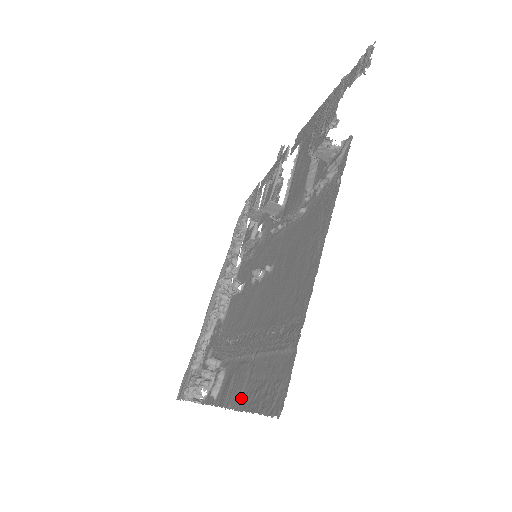
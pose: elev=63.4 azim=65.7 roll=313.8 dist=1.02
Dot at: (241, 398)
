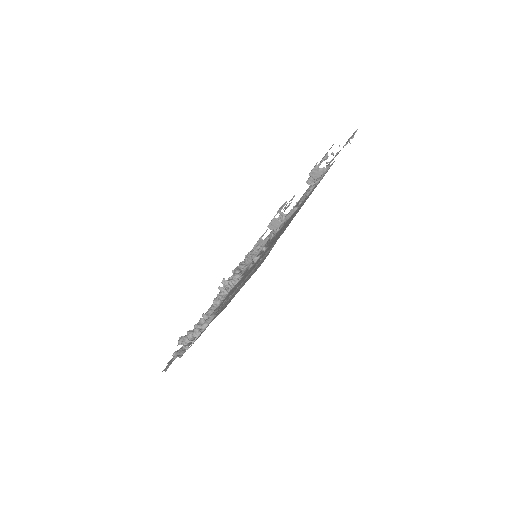
Dot at: (228, 303)
